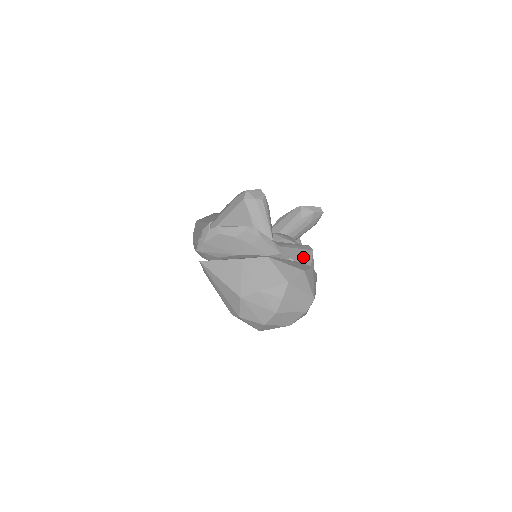
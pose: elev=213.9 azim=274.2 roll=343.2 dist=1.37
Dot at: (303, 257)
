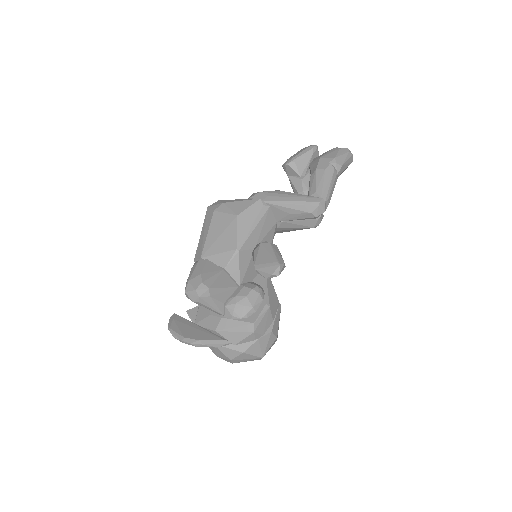
Dot at: (244, 340)
